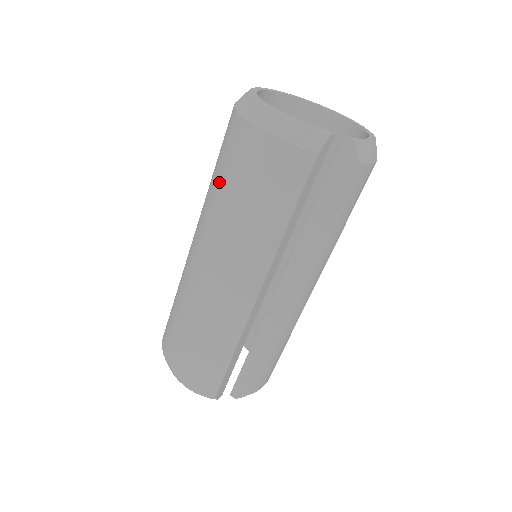
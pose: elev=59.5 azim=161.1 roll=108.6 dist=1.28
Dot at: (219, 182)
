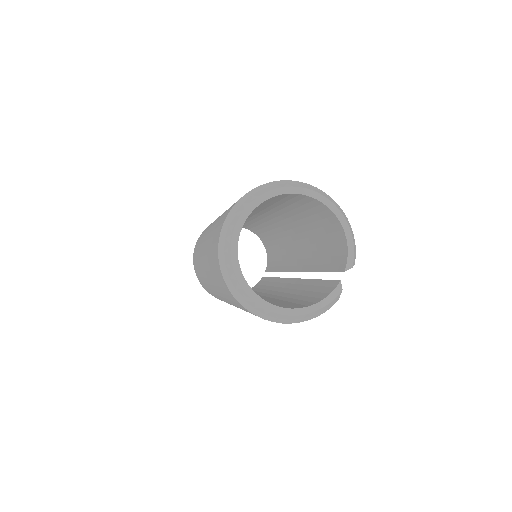
Dot at: occluded
